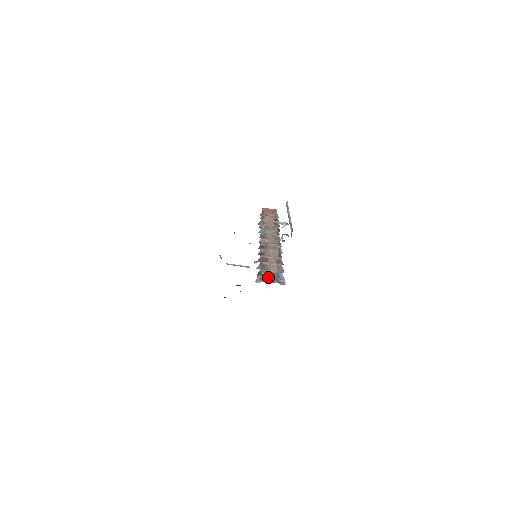
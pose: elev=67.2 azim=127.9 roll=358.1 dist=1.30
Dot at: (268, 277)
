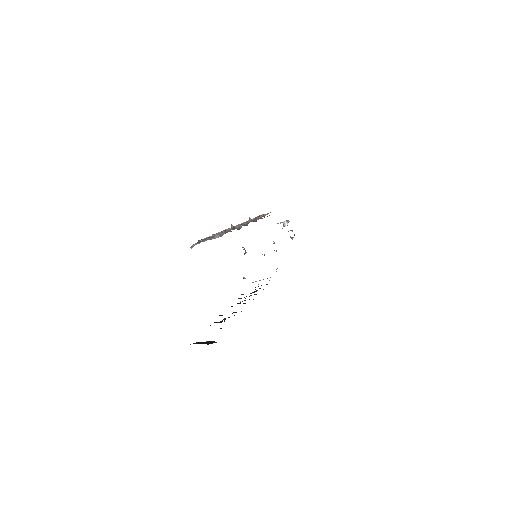
Dot at: (203, 240)
